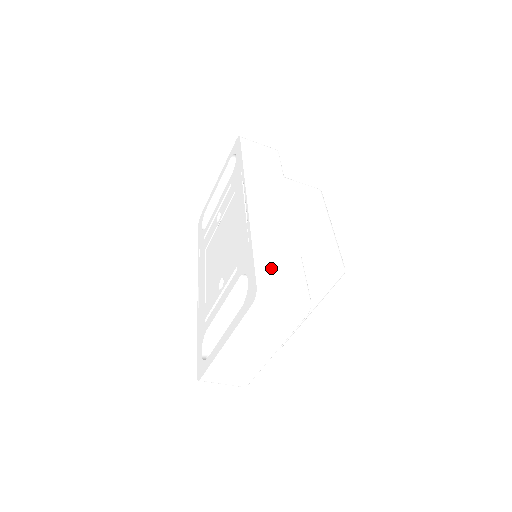
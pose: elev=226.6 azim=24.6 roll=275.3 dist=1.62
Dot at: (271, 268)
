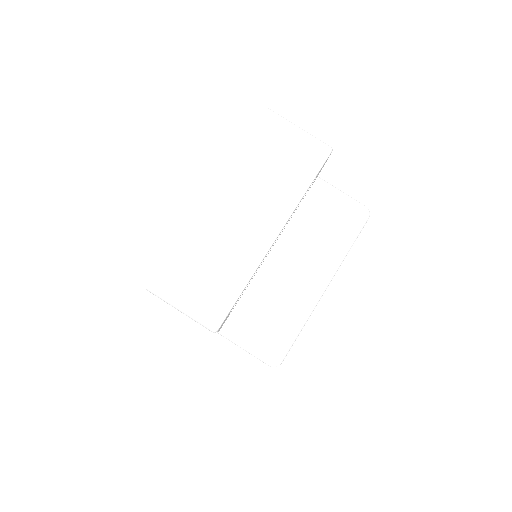
Dot at: occluded
